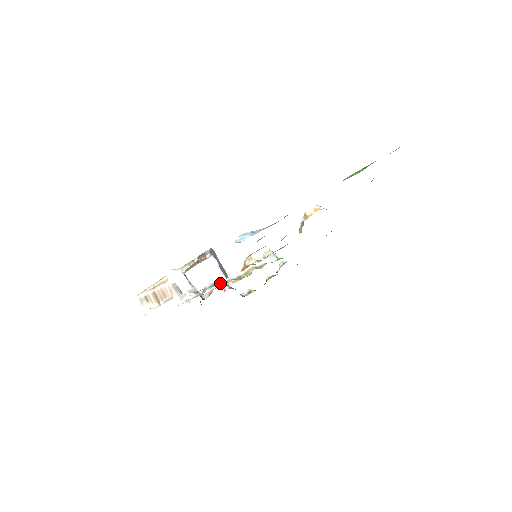
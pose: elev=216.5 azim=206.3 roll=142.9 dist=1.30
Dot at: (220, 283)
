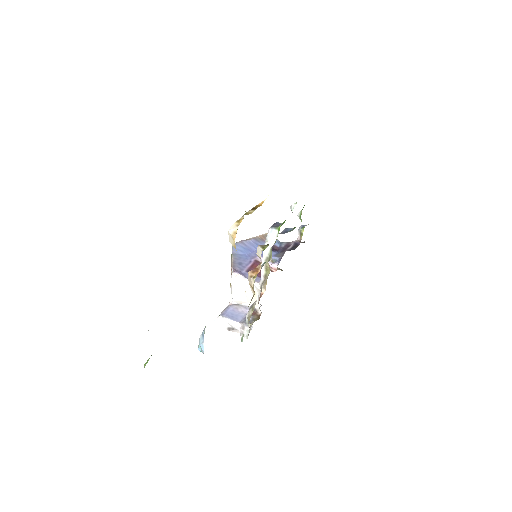
Dot at: (252, 312)
